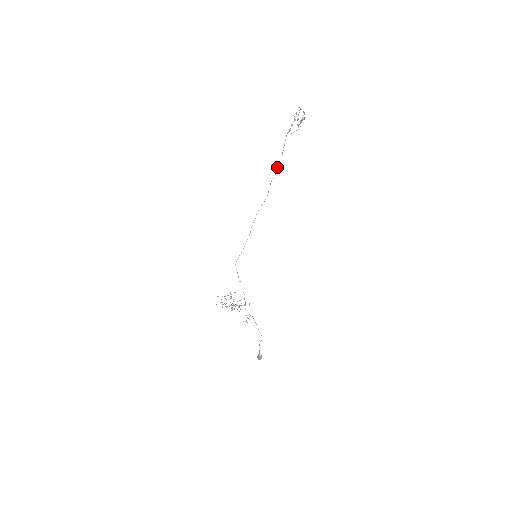
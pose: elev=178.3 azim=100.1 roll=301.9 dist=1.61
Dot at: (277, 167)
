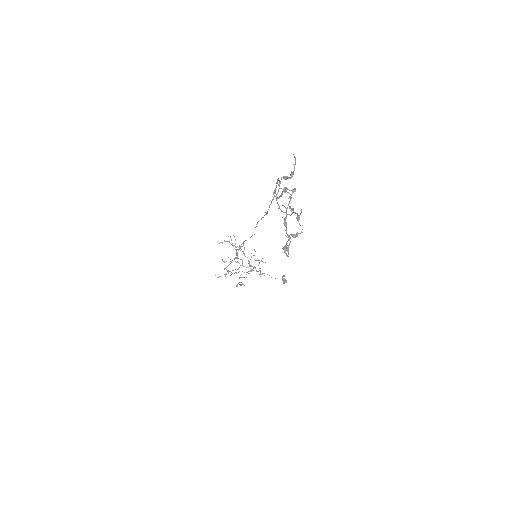
Dot at: (265, 212)
